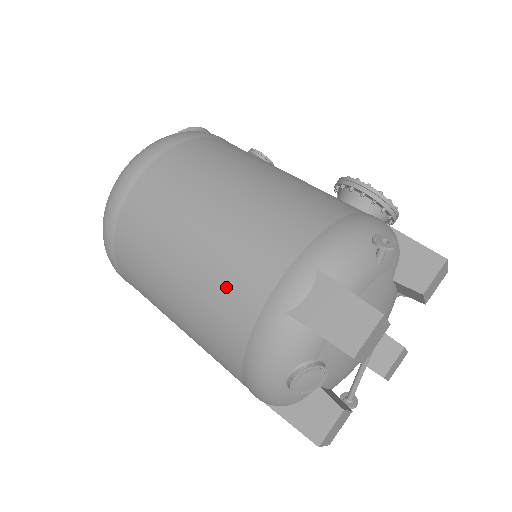
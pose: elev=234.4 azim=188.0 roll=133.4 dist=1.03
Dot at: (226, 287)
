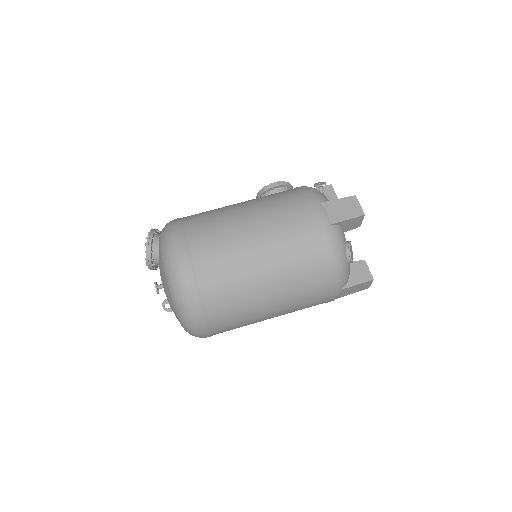
Dot at: (294, 243)
